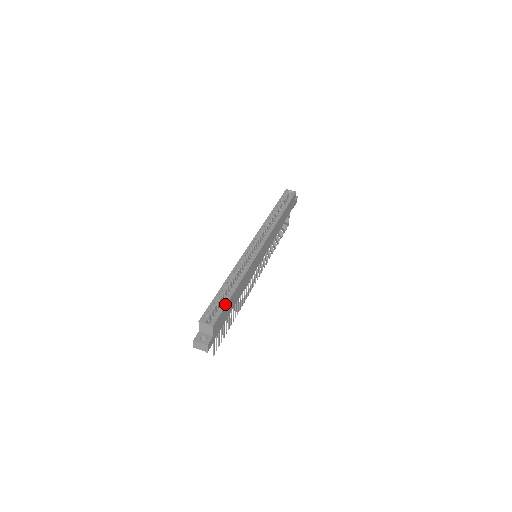
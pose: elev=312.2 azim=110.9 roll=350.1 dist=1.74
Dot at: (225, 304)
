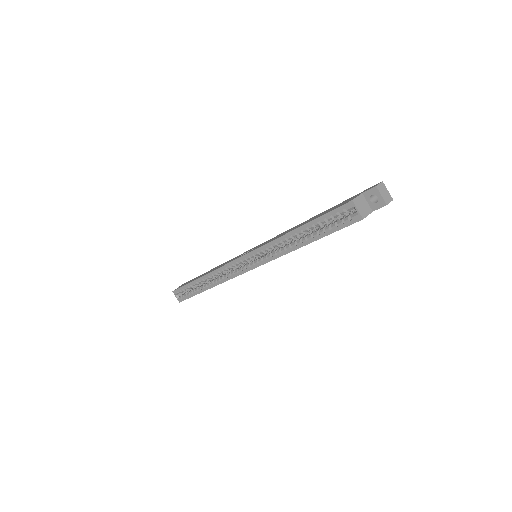
Dot at: (191, 296)
